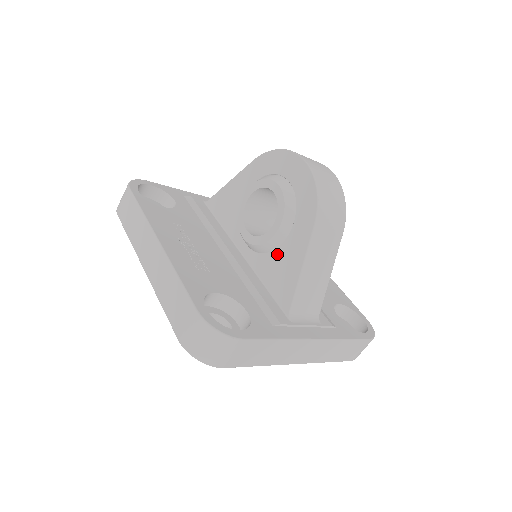
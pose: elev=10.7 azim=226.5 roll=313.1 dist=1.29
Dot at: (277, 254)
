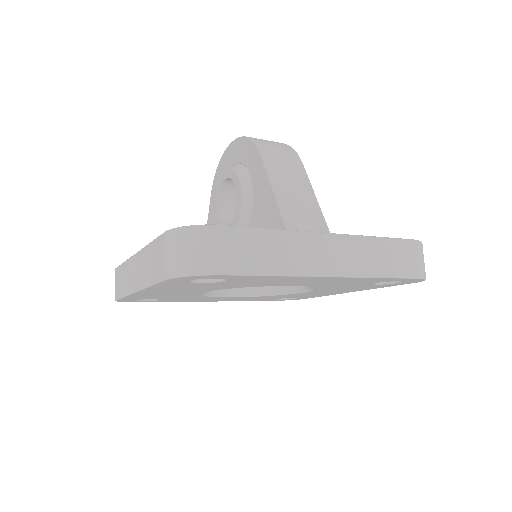
Dot at: (254, 211)
